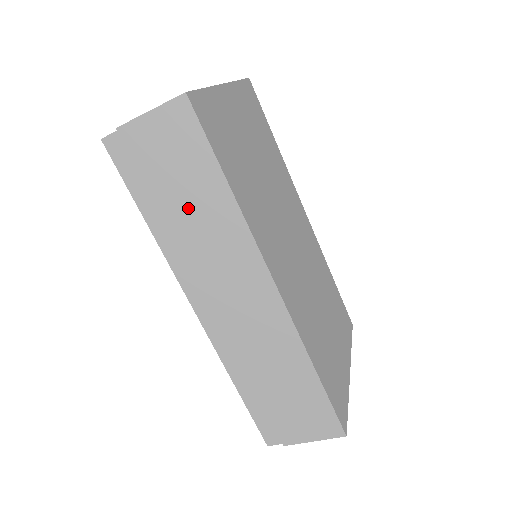
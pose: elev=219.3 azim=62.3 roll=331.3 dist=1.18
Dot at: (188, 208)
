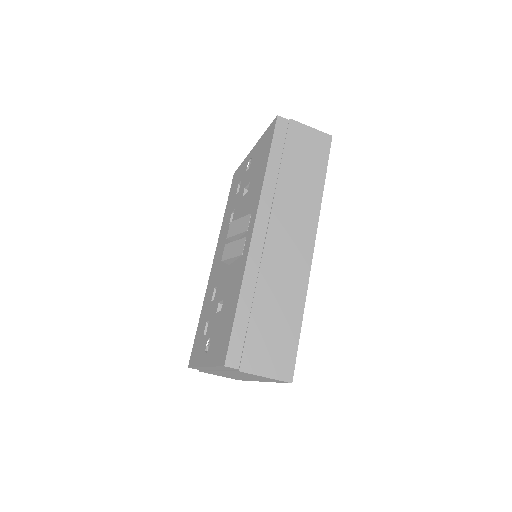
Dot at: (297, 176)
